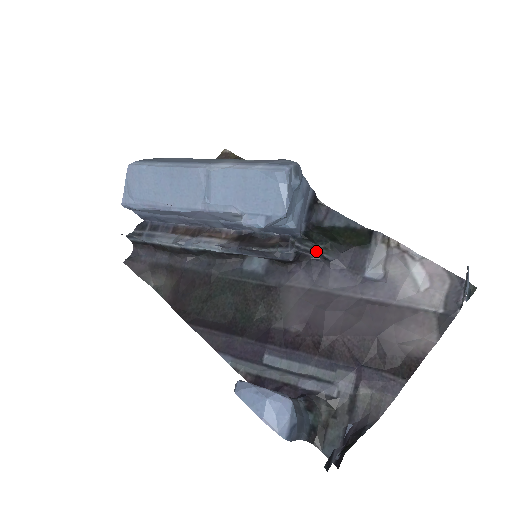
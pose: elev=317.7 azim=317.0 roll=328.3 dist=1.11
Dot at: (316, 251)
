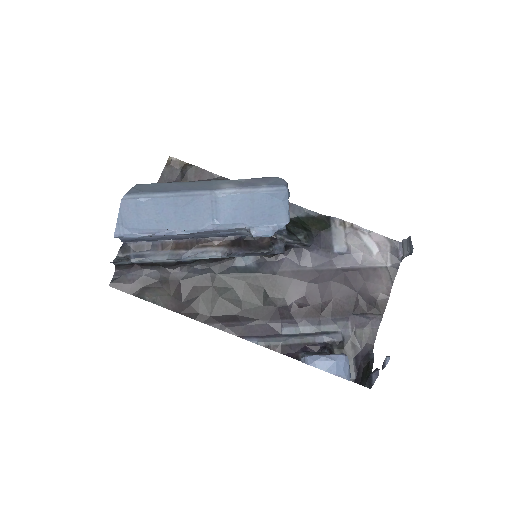
Dot at: (300, 242)
